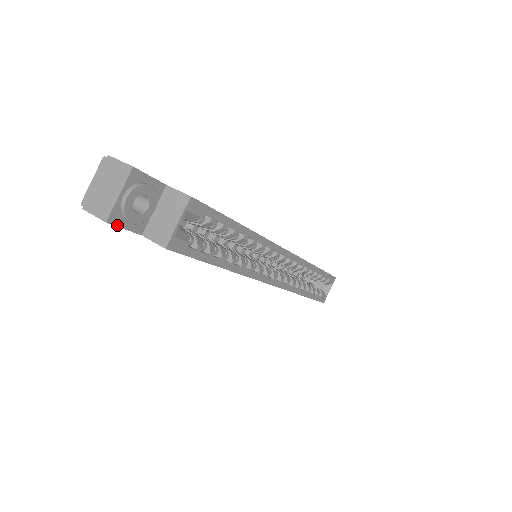
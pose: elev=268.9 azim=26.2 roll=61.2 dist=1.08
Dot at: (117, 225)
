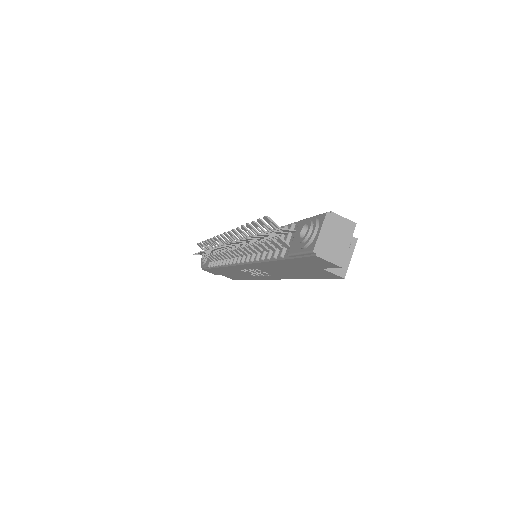
Dot at: (336, 267)
